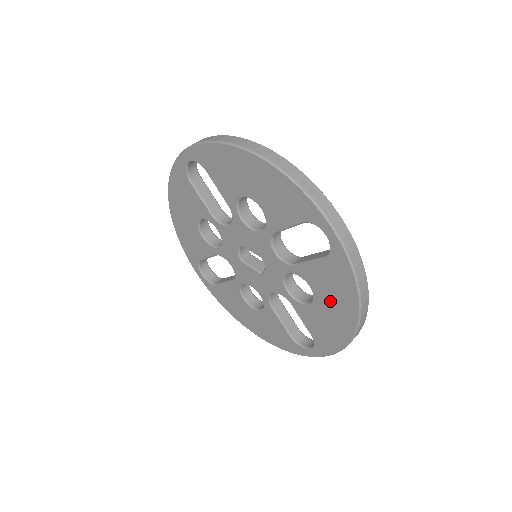
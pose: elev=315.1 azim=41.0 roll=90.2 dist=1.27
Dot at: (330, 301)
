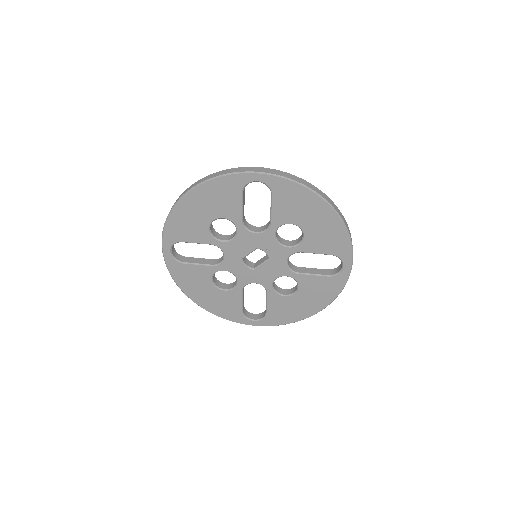
Dot at: (305, 215)
